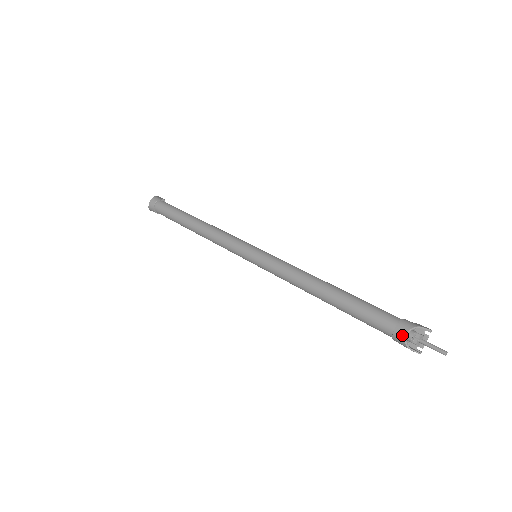
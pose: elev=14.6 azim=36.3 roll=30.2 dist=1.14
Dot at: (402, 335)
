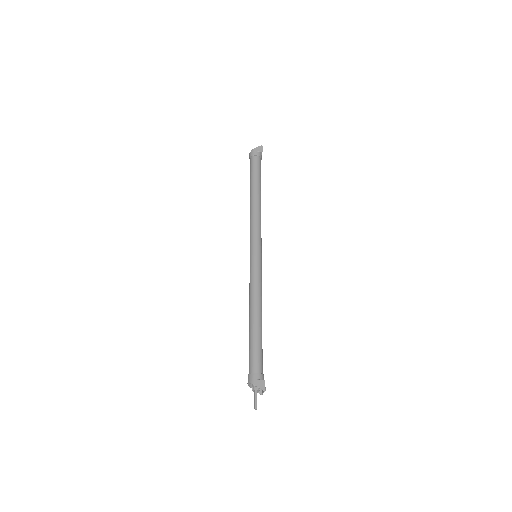
Dot at: occluded
